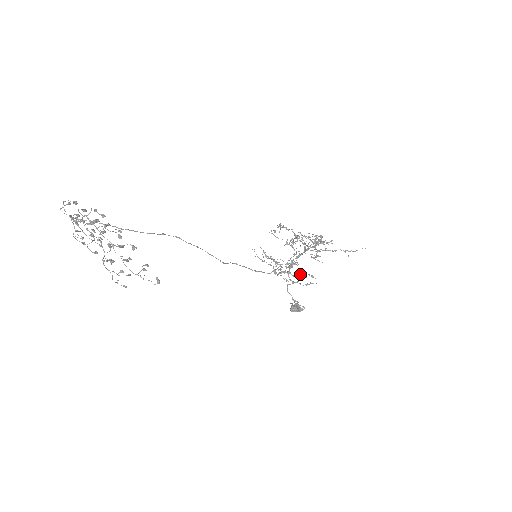
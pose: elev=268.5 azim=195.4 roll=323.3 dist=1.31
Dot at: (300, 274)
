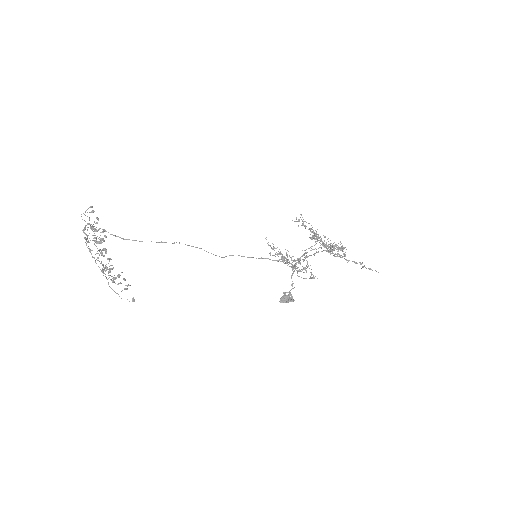
Dot at: (305, 270)
